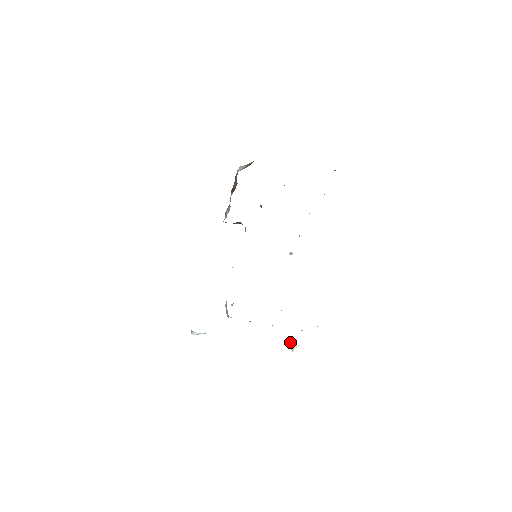
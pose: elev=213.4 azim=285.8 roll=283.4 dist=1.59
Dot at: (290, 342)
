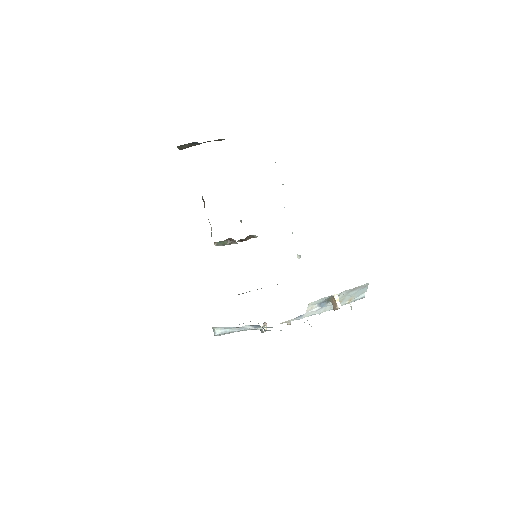
Dot at: (333, 306)
